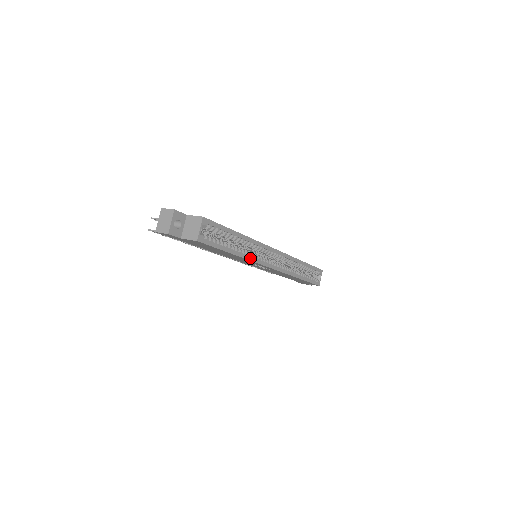
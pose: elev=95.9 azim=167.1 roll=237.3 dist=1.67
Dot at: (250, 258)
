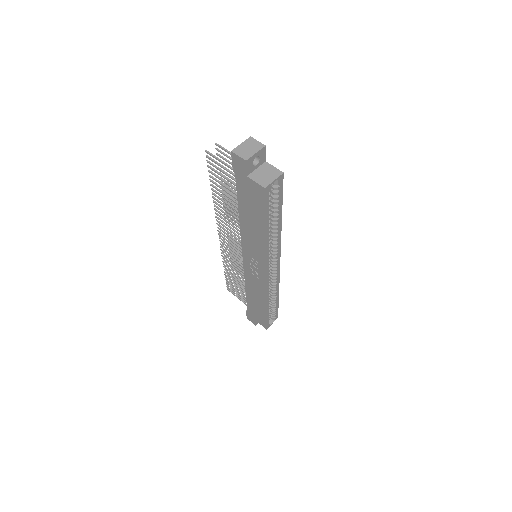
Dot at: (267, 249)
